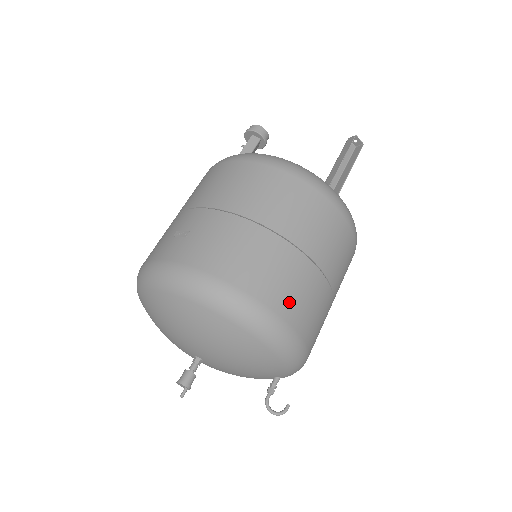
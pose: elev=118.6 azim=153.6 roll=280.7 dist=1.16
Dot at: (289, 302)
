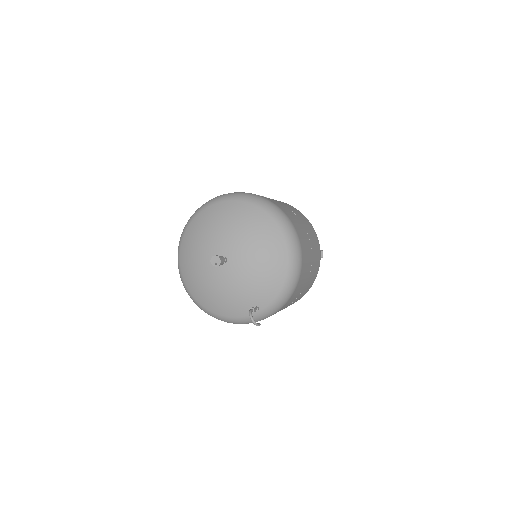
Dot at: (305, 260)
